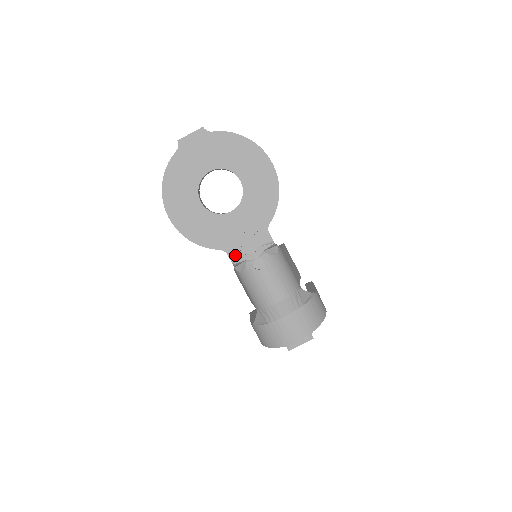
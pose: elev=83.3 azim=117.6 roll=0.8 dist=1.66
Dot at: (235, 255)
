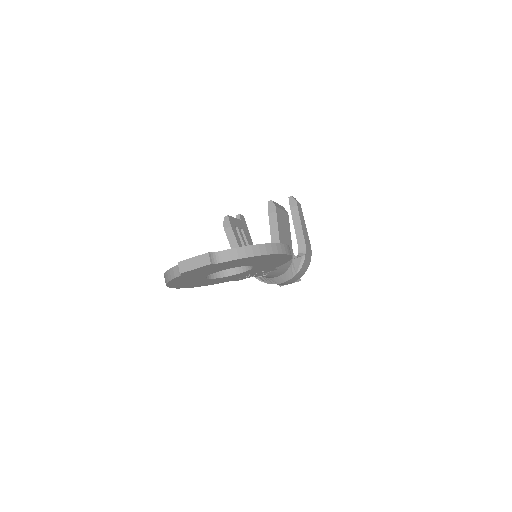
Dot at: (241, 279)
